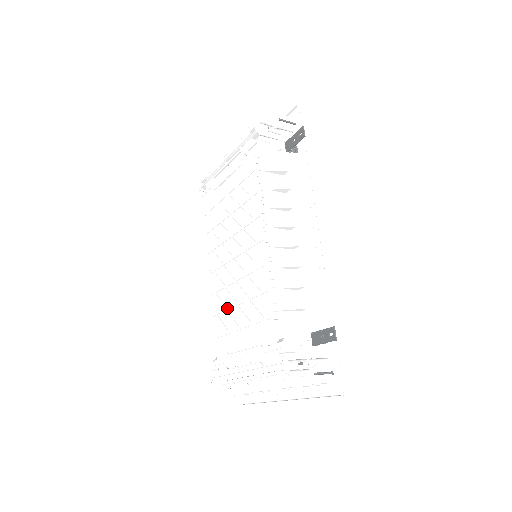
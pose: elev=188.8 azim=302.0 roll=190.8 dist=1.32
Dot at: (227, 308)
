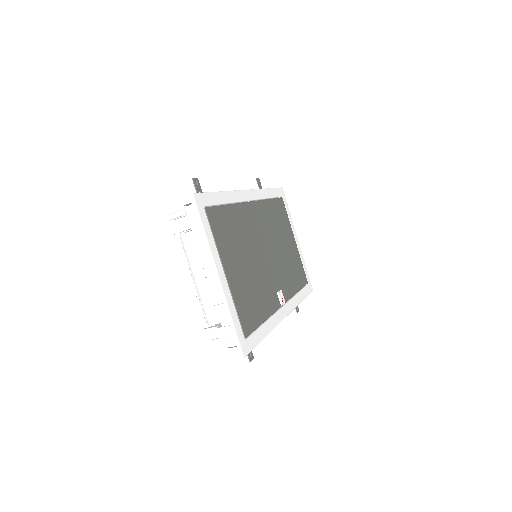
Dot at: occluded
